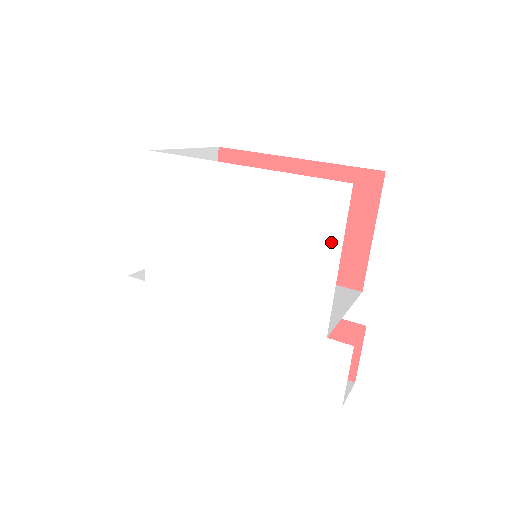
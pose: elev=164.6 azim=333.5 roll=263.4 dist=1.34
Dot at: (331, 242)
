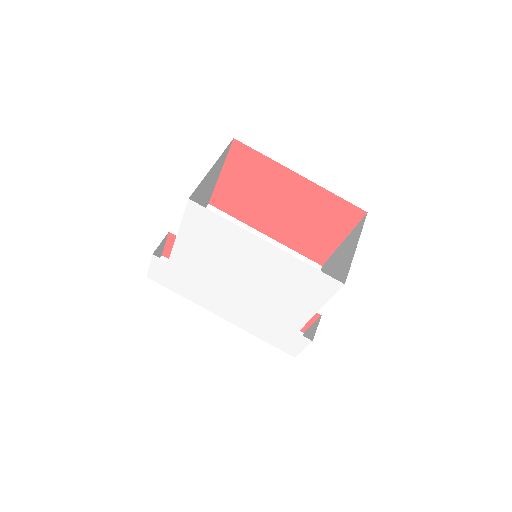
Dot at: (318, 301)
